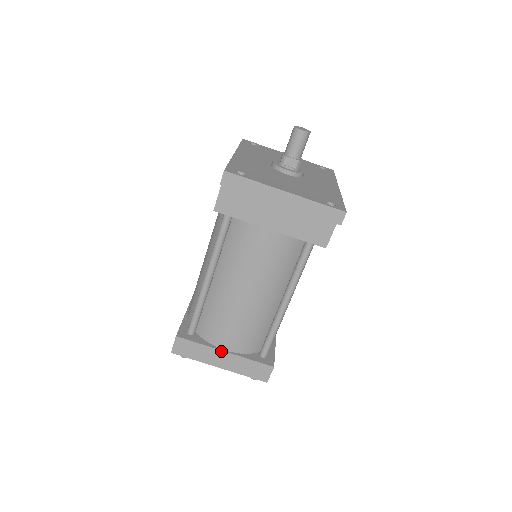
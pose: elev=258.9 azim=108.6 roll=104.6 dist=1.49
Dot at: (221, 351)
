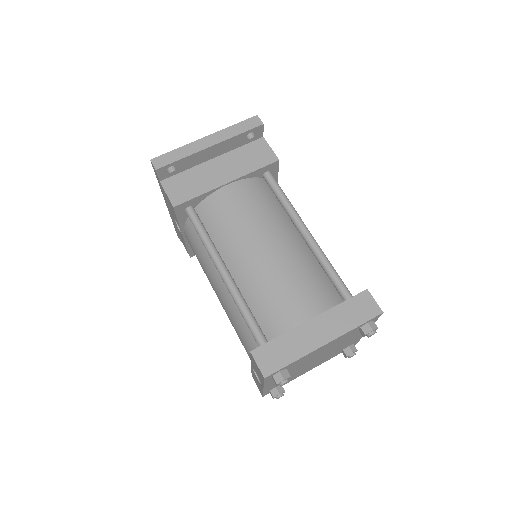
Dot at: (306, 323)
